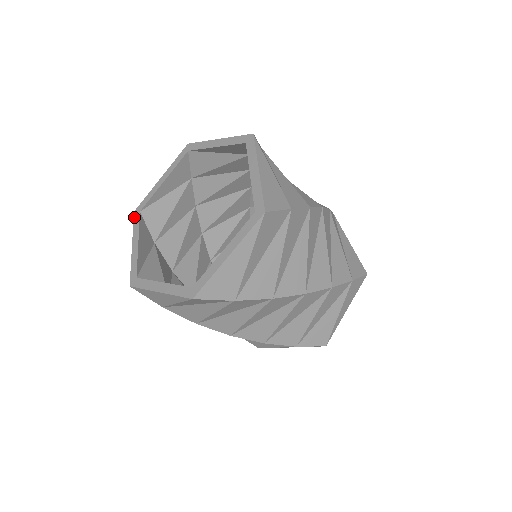
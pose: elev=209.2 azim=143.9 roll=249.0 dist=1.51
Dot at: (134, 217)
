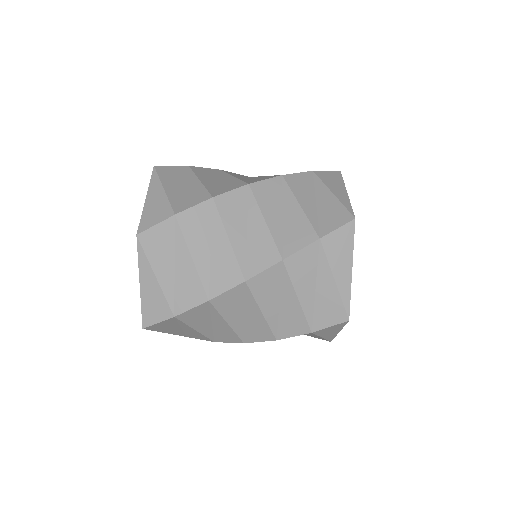
Dot at: occluded
